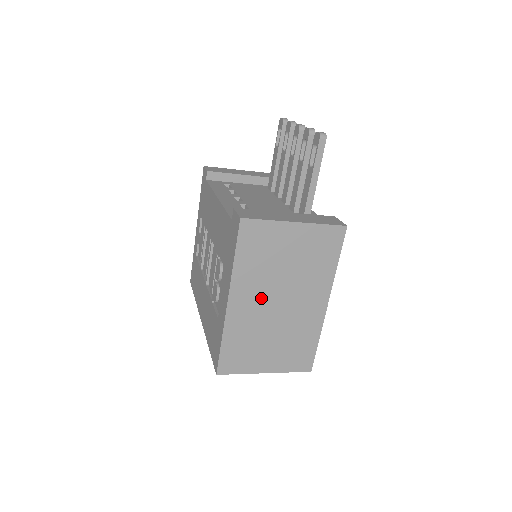
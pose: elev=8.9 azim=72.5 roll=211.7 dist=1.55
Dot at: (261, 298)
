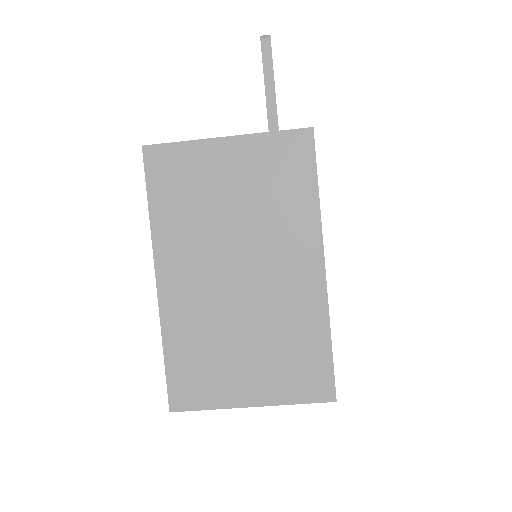
Dot at: (207, 269)
